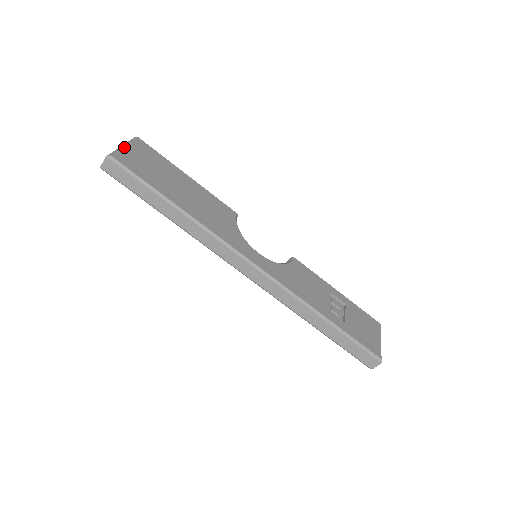
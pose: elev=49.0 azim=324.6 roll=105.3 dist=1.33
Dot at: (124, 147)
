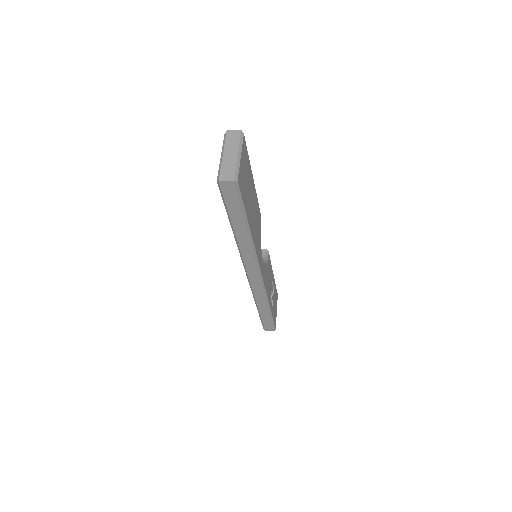
Dot at: (241, 159)
